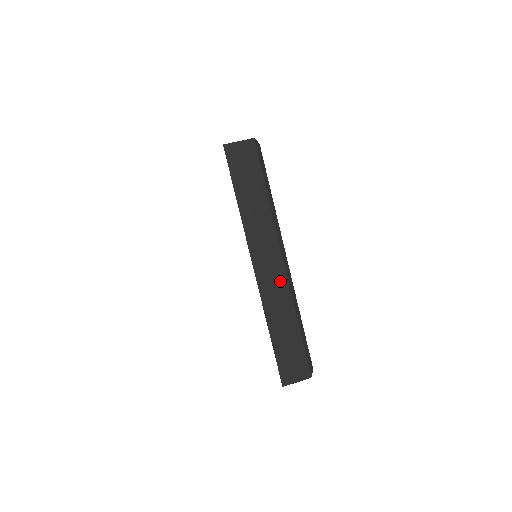
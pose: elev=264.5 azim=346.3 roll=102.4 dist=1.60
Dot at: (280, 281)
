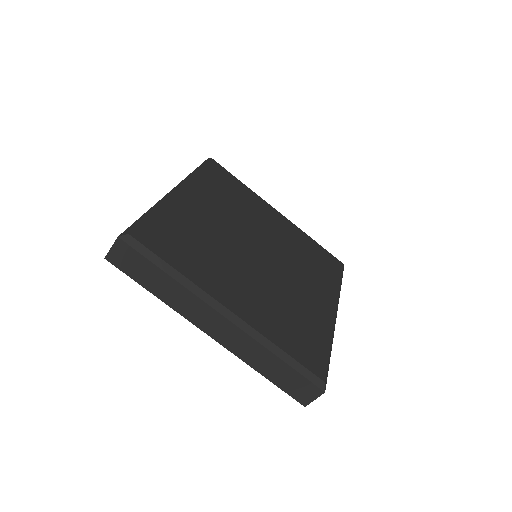
Dot at: (236, 334)
